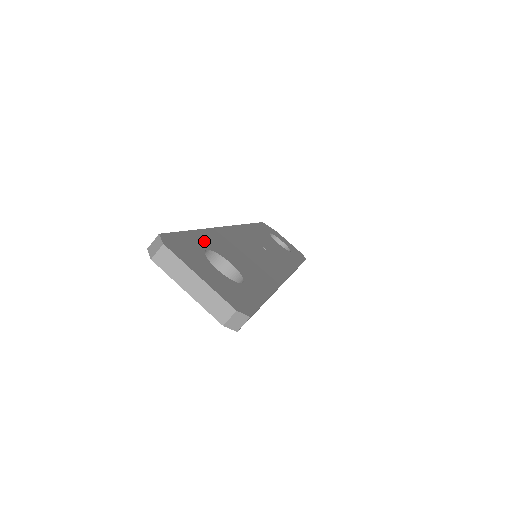
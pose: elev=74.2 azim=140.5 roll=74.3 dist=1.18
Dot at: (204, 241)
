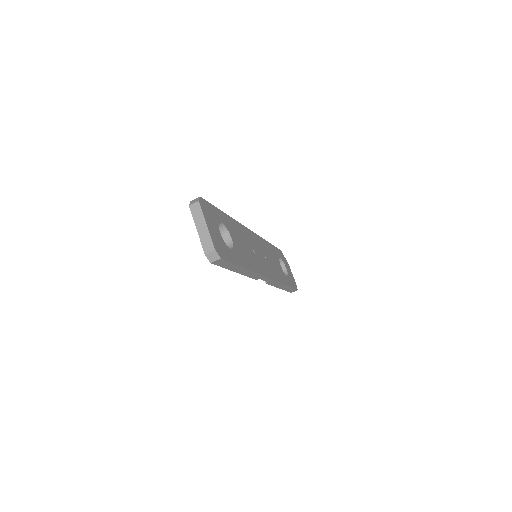
Dot at: (224, 219)
